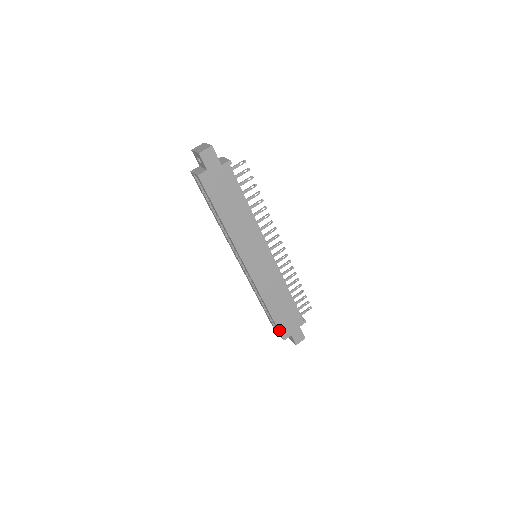
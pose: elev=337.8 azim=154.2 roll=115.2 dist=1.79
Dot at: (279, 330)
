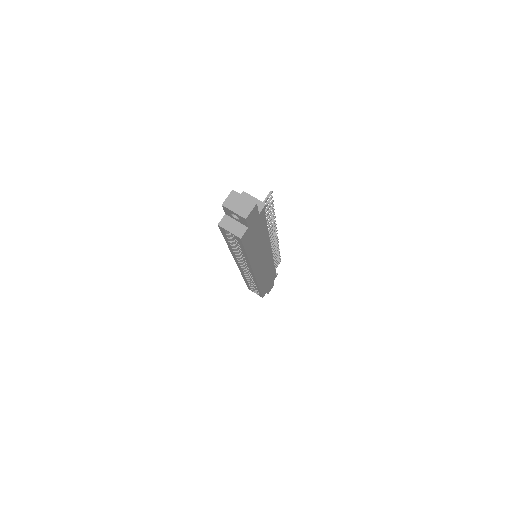
Dot at: (262, 295)
